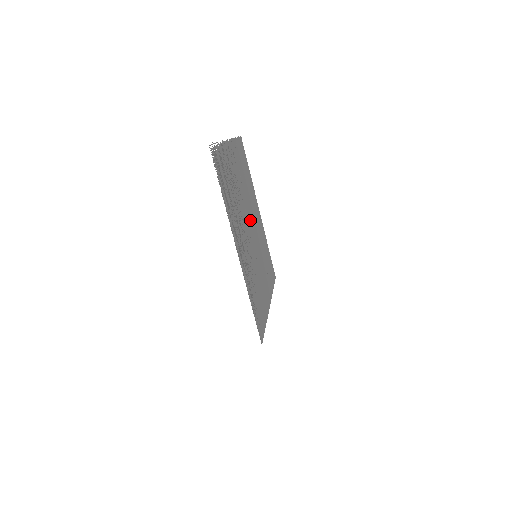
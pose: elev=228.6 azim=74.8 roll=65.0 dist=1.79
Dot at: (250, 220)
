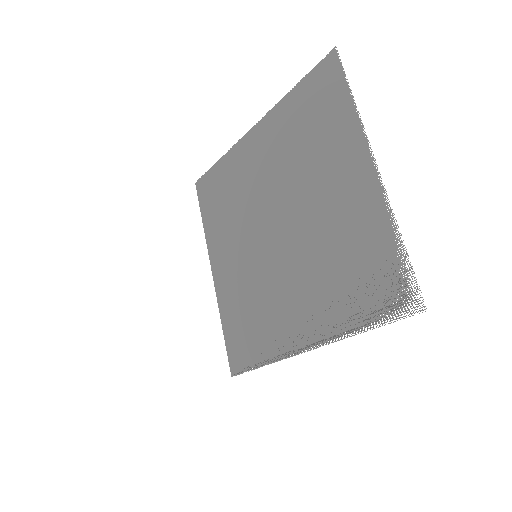
Dot at: (279, 213)
